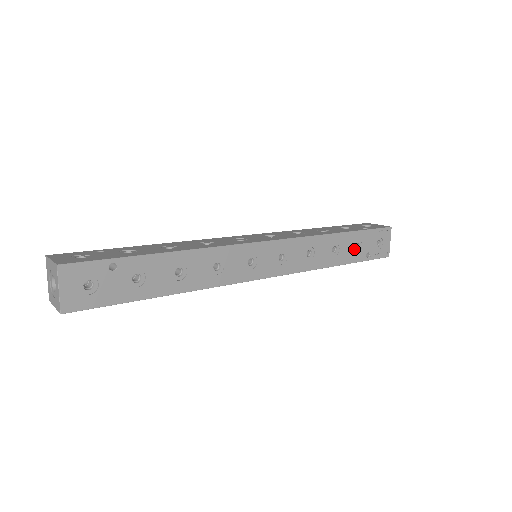
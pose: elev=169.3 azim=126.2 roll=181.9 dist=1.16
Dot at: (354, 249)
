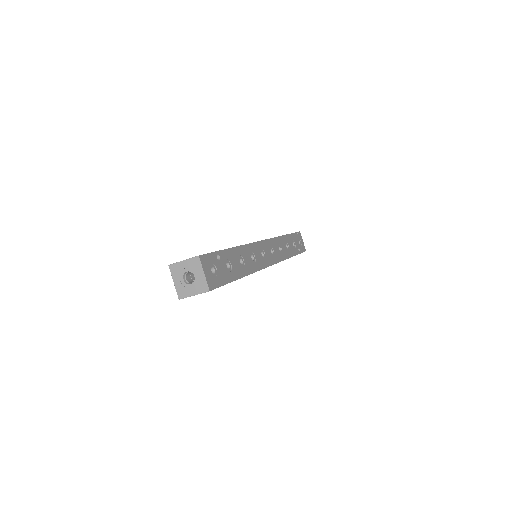
Dot at: (293, 246)
